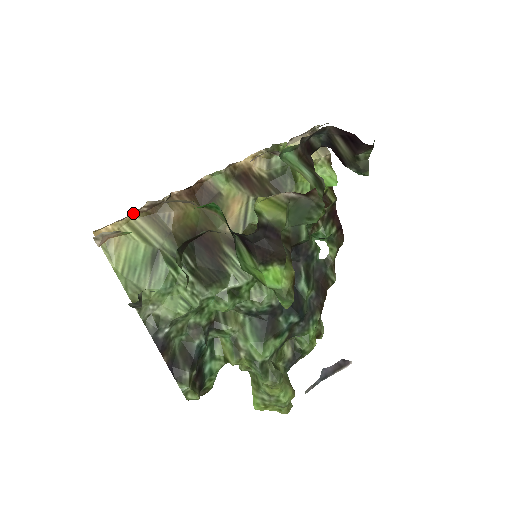
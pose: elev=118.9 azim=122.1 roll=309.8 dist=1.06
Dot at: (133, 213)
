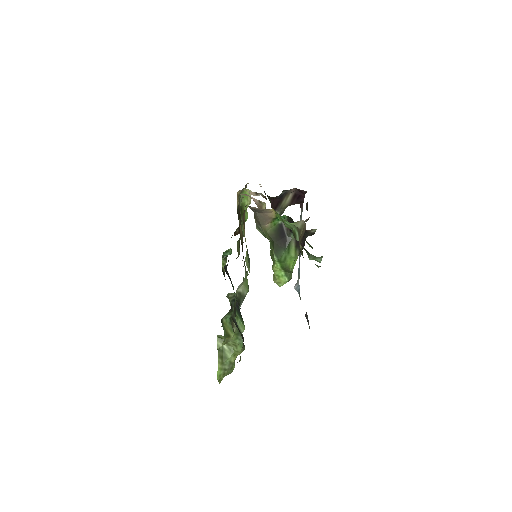
Dot at: occluded
